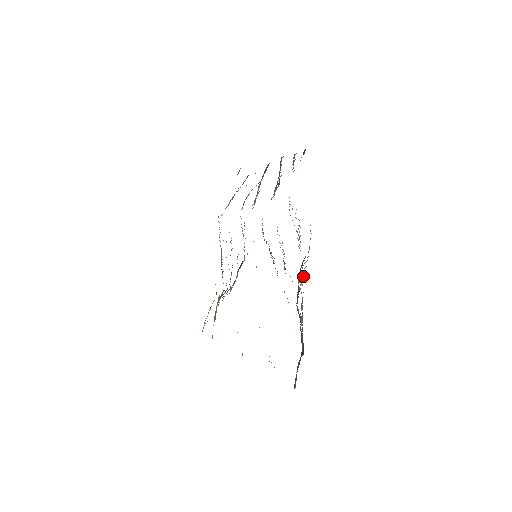
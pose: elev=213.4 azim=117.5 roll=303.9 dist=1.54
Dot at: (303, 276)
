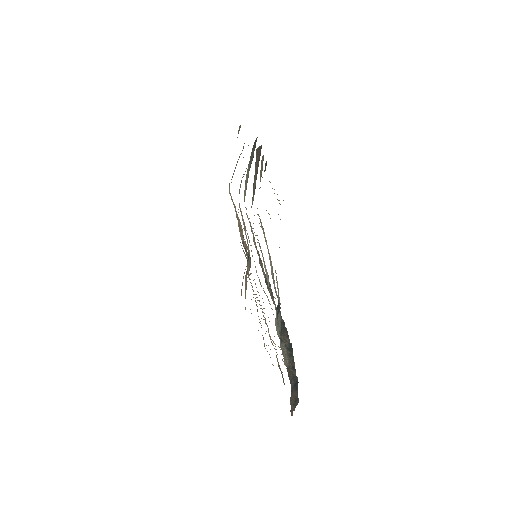
Dot at: occluded
